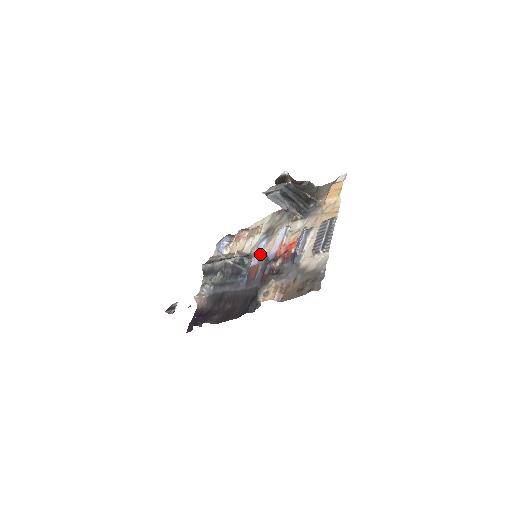
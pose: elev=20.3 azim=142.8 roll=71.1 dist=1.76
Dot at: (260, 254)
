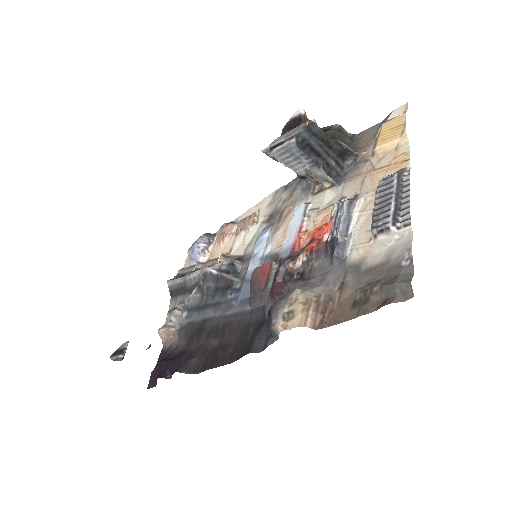
Dot at: (262, 253)
